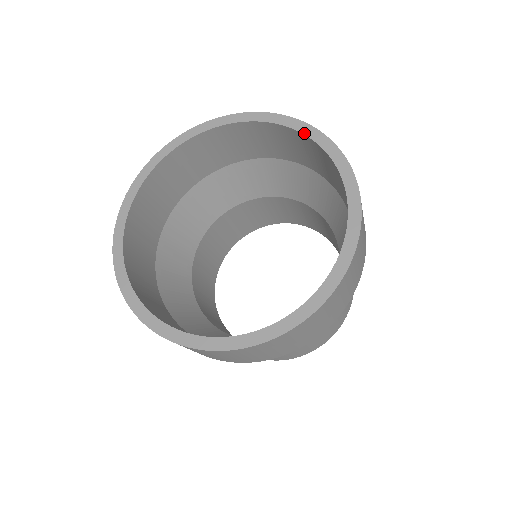
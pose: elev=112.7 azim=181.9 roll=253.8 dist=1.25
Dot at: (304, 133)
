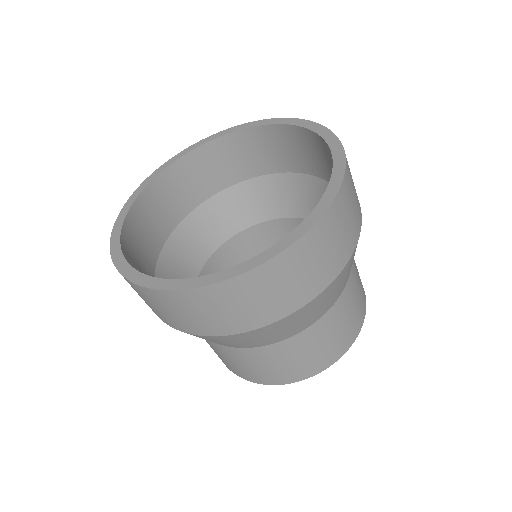
Dot at: (329, 145)
